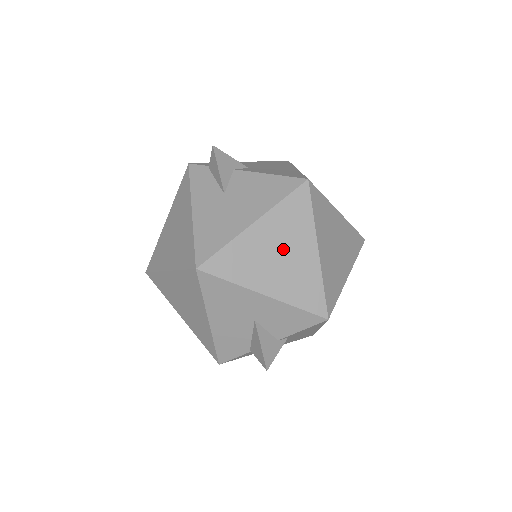
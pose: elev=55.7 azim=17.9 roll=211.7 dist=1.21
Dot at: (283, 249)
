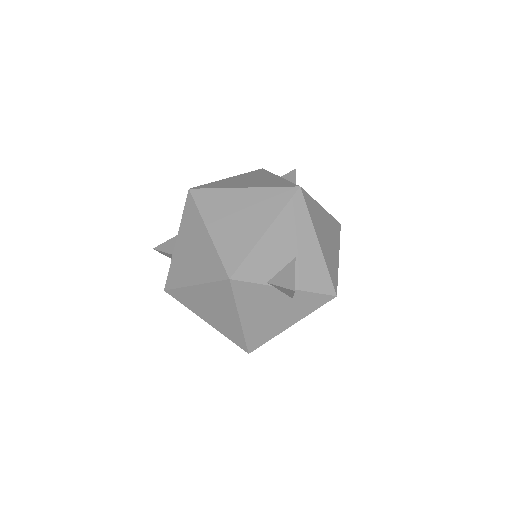
Dot at: (329, 235)
